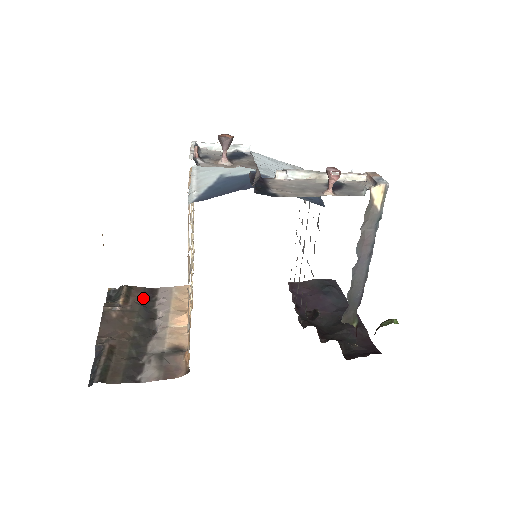
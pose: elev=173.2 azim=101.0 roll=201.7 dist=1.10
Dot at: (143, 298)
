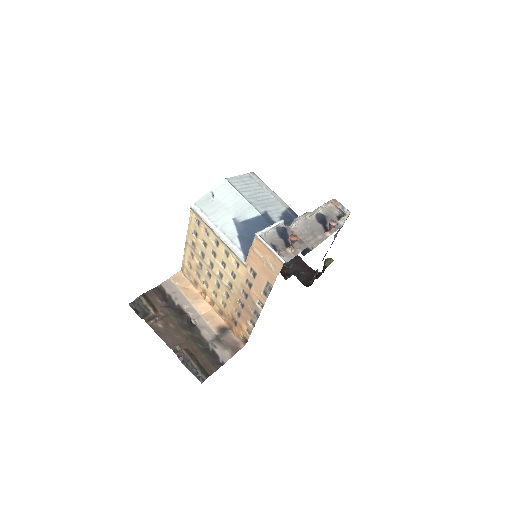
Dot at: (162, 300)
